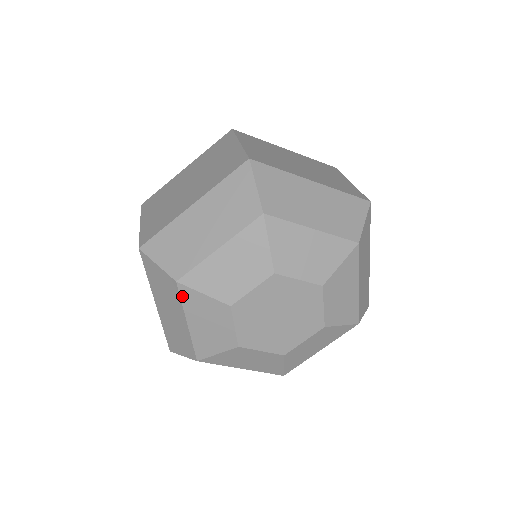
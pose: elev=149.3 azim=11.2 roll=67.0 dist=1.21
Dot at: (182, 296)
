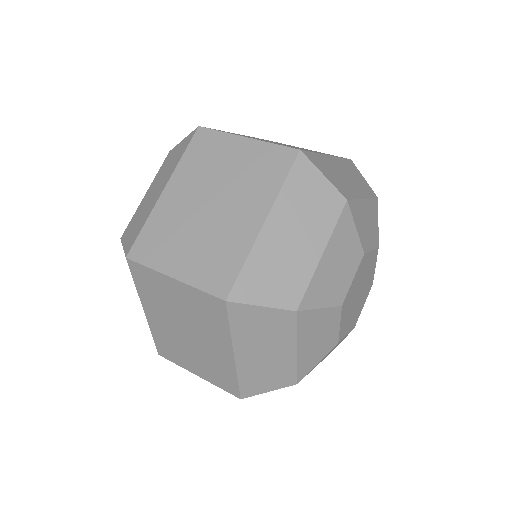
Dot at: occluded
